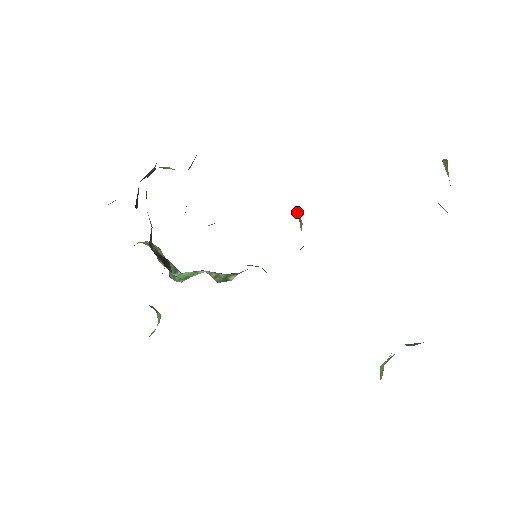
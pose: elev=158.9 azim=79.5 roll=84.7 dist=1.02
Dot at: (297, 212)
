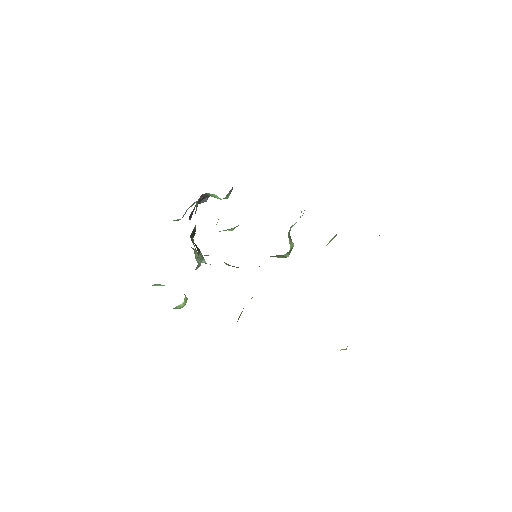
Dot at: (288, 232)
